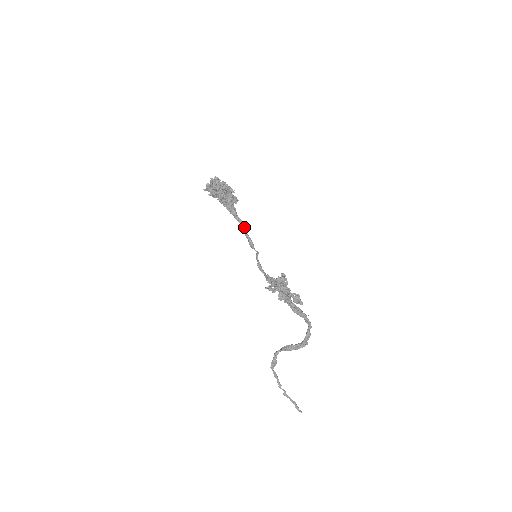
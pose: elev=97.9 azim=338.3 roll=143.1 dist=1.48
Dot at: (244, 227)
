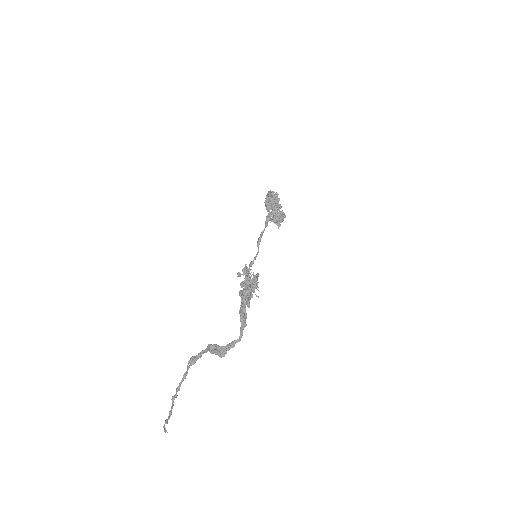
Dot at: occluded
